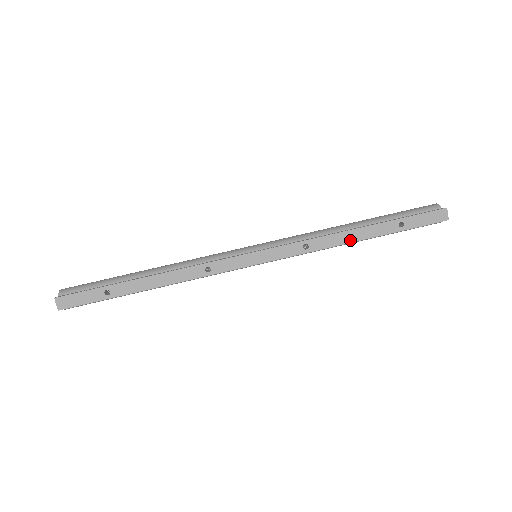
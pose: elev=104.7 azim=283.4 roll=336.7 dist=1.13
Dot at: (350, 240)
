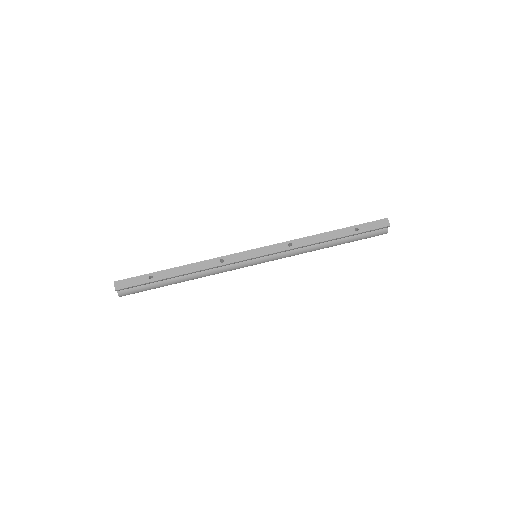
Dot at: (321, 240)
